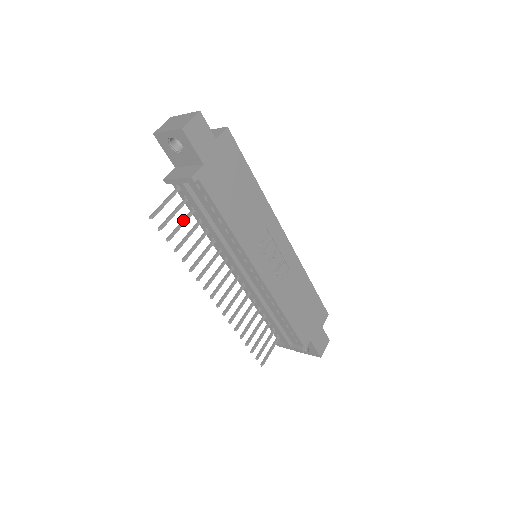
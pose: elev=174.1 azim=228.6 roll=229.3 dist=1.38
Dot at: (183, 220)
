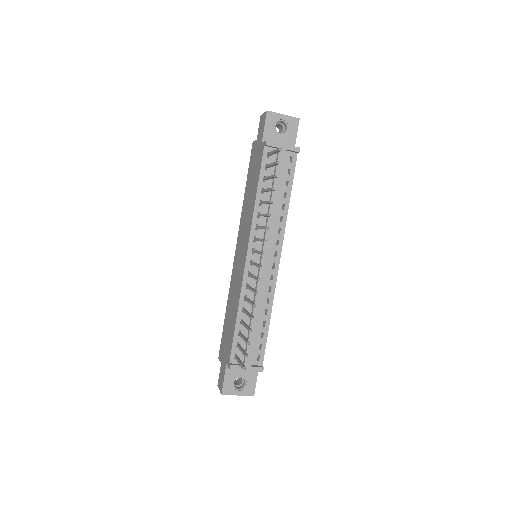
Dot at: occluded
